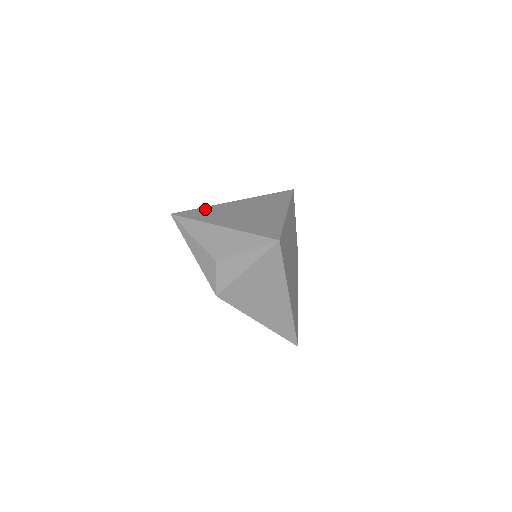
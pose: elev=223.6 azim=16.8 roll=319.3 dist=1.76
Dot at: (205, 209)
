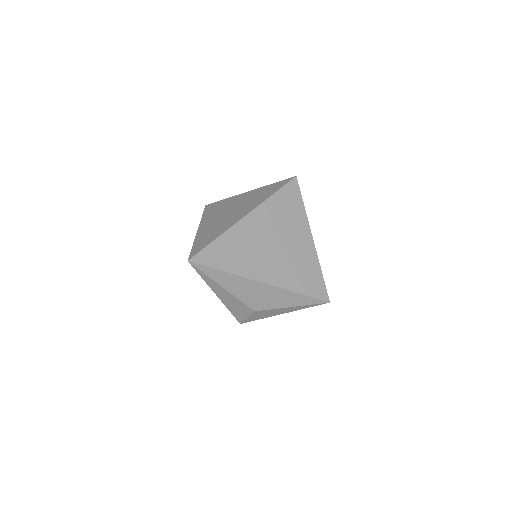
Dot at: (225, 242)
